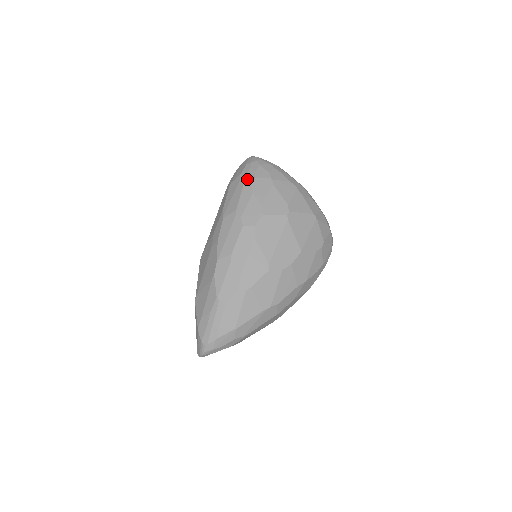
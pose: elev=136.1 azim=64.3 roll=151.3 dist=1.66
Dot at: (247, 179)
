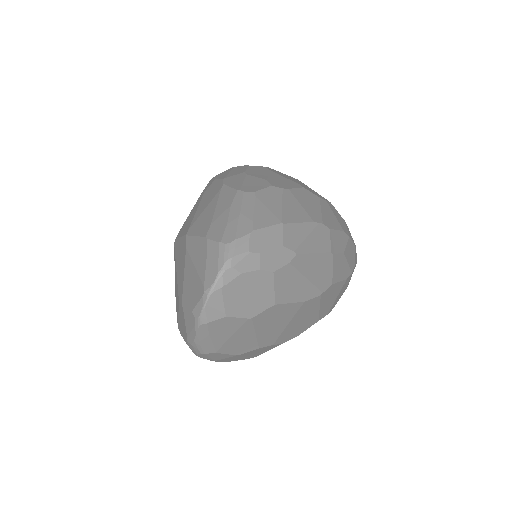
Dot at: occluded
